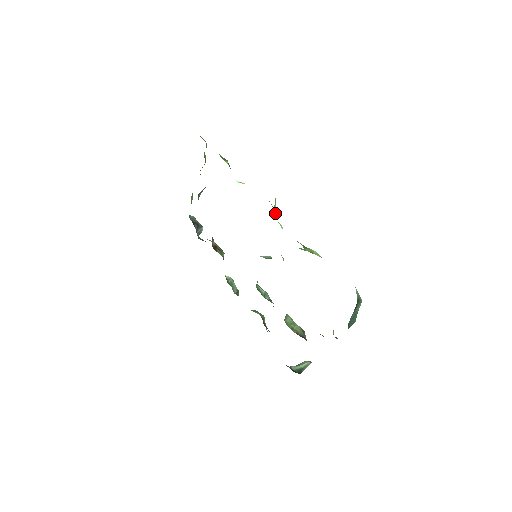
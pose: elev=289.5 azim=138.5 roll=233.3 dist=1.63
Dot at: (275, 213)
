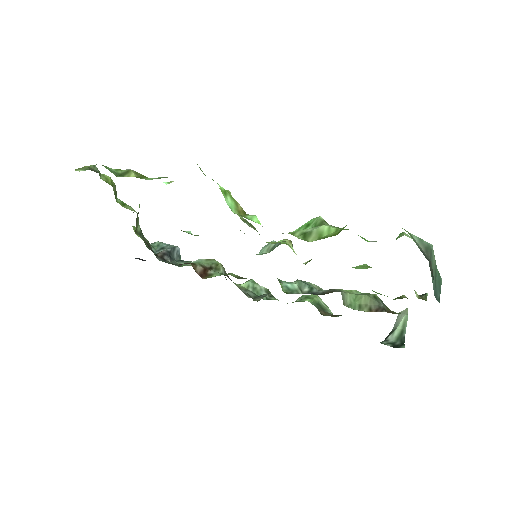
Dot at: (235, 209)
